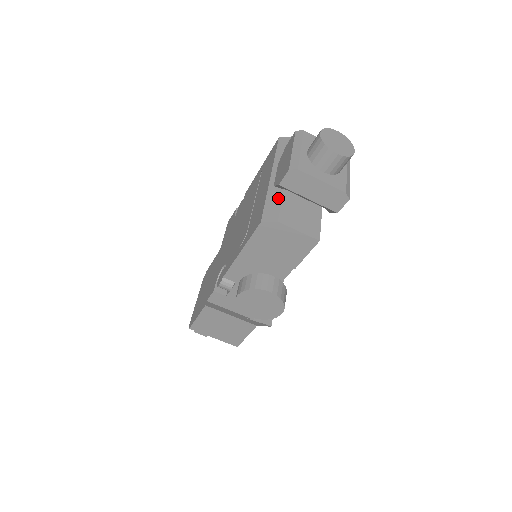
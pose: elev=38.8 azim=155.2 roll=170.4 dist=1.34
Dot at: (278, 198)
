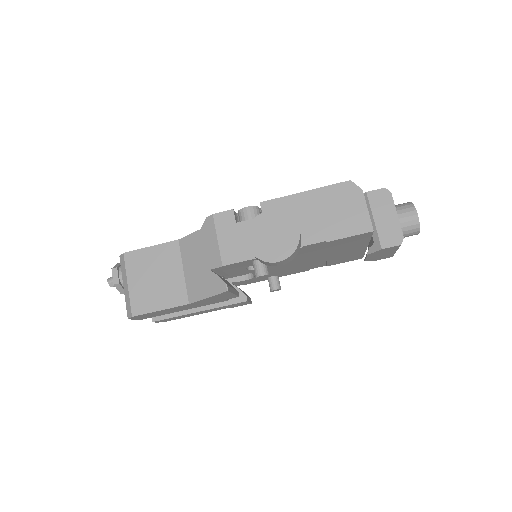
Dot at: occluded
